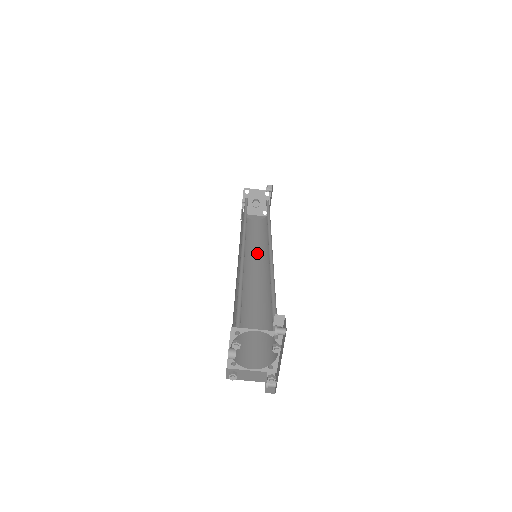
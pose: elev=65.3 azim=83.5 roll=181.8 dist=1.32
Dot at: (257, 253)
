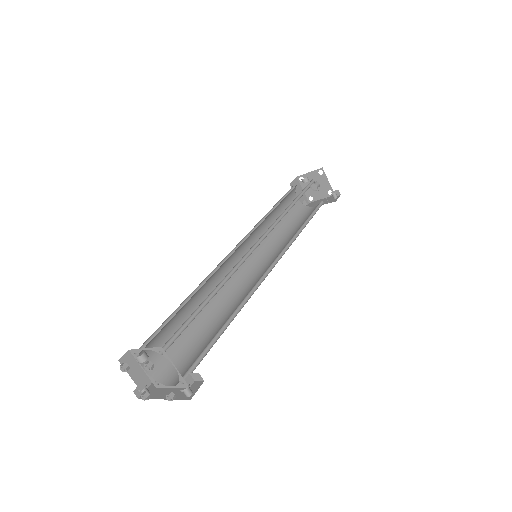
Dot at: (263, 241)
